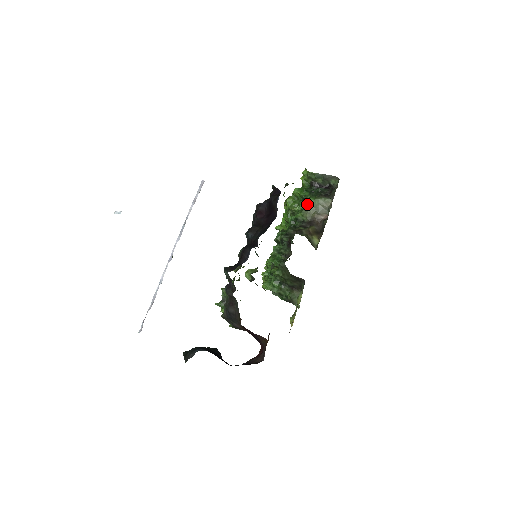
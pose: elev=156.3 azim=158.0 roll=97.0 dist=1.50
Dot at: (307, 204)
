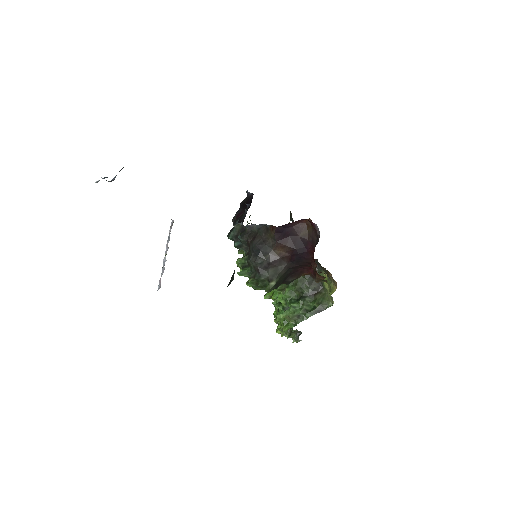
Dot at: occluded
